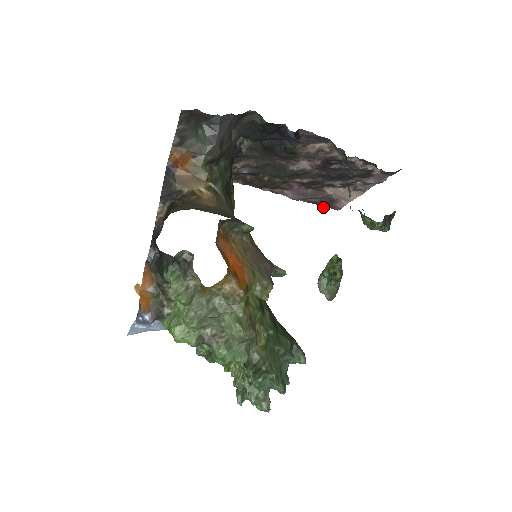
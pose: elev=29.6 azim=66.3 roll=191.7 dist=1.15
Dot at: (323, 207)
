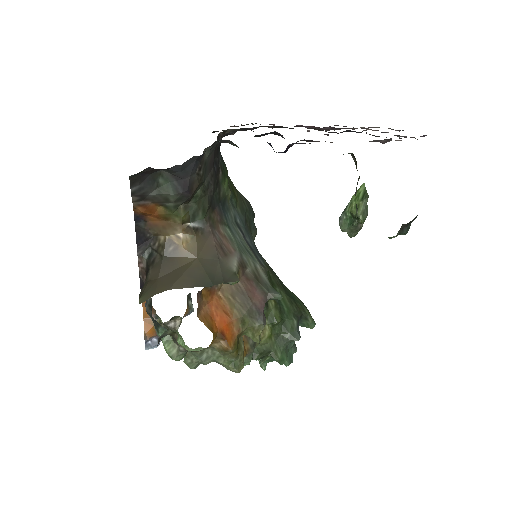
Dot at: occluded
